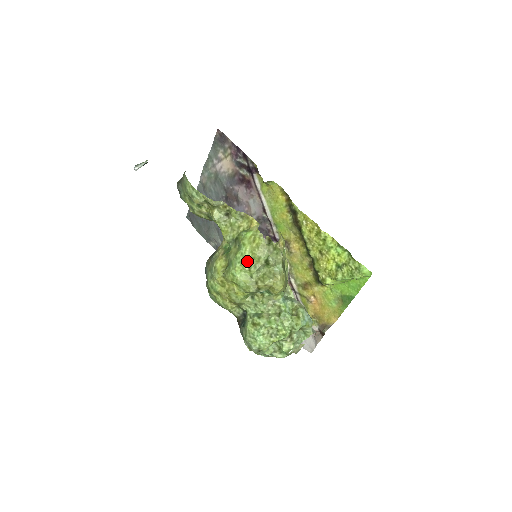
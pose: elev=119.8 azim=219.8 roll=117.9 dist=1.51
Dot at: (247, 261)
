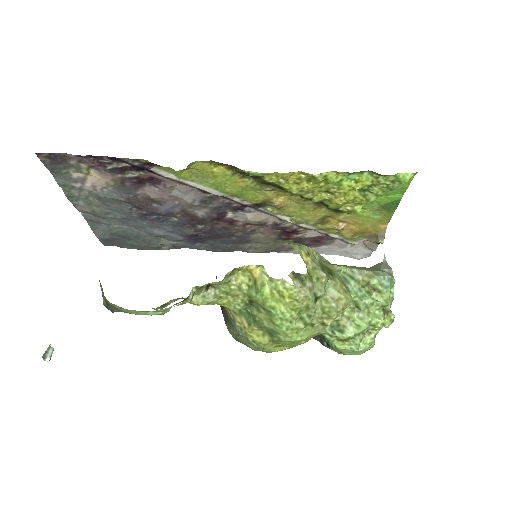
Dot at: (295, 321)
